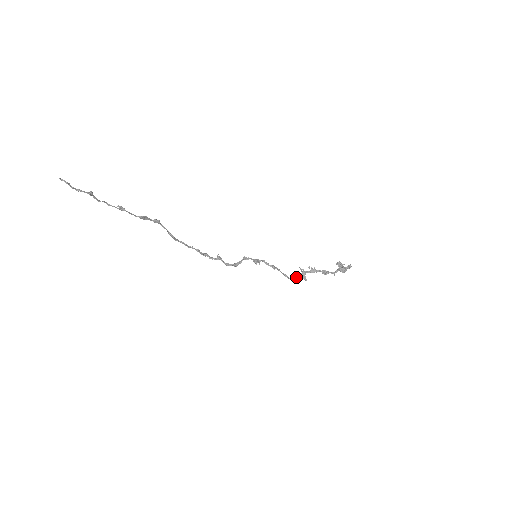
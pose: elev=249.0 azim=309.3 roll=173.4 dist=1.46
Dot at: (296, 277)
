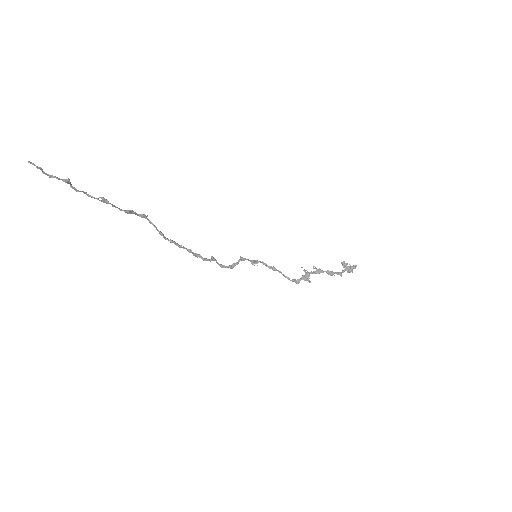
Dot at: (299, 279)
